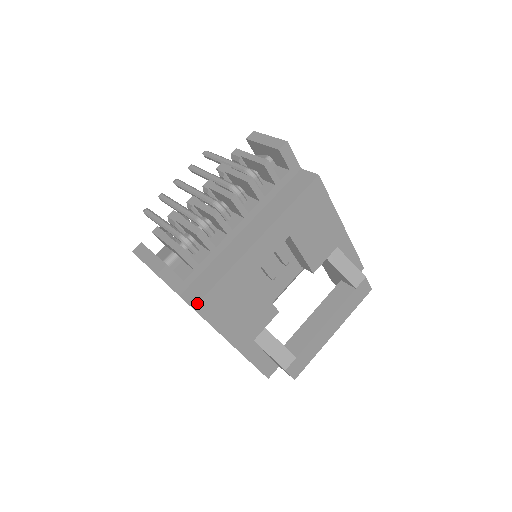
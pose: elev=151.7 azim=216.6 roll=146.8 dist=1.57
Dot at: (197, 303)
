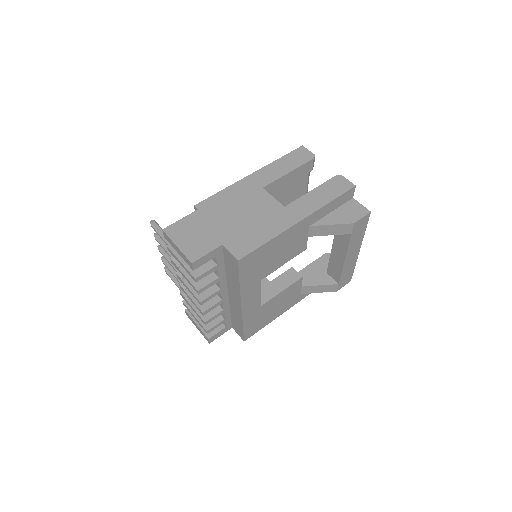
Dot at: (243, 339)
